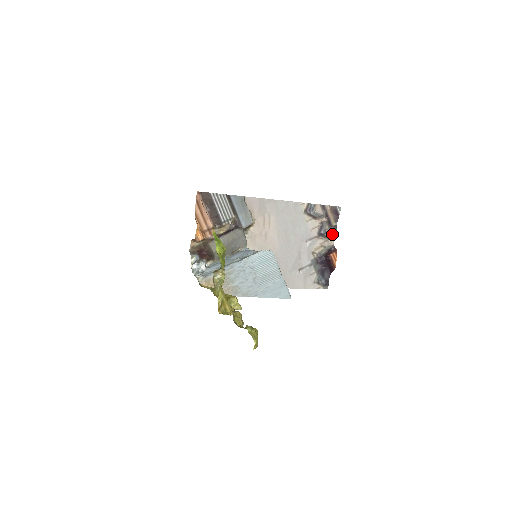
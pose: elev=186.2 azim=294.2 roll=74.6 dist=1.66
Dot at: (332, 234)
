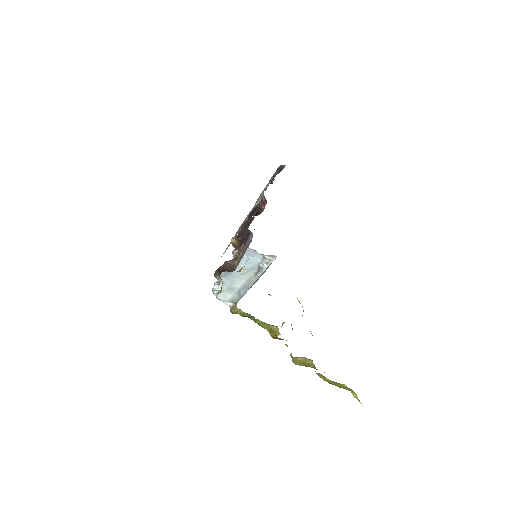
Dot at: occluded
